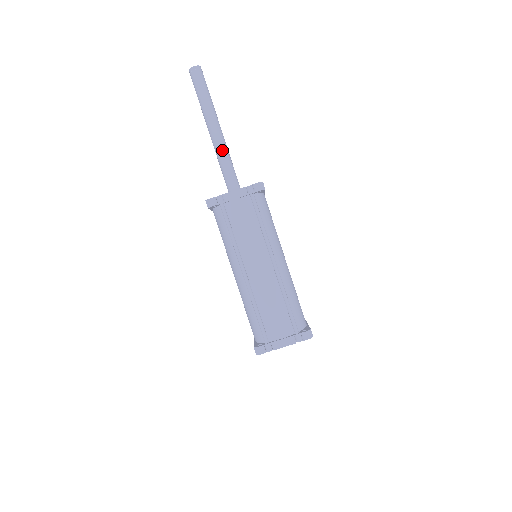
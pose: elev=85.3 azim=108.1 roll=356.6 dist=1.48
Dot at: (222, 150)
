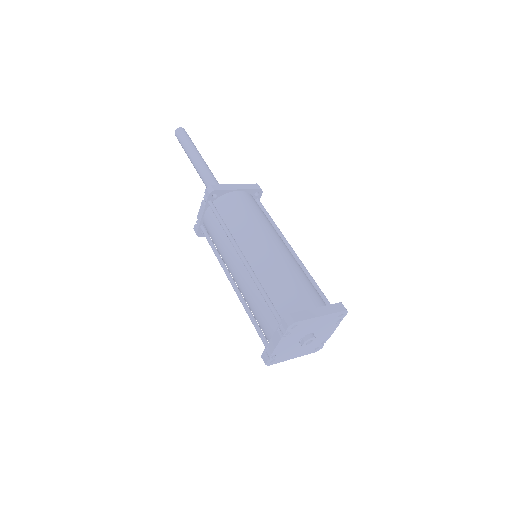
Dot at: (203, 179)
